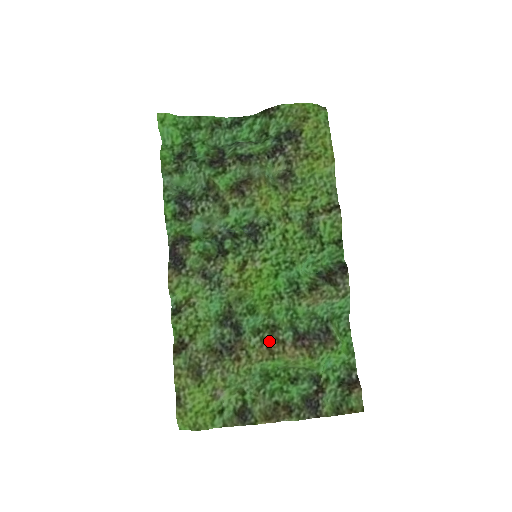
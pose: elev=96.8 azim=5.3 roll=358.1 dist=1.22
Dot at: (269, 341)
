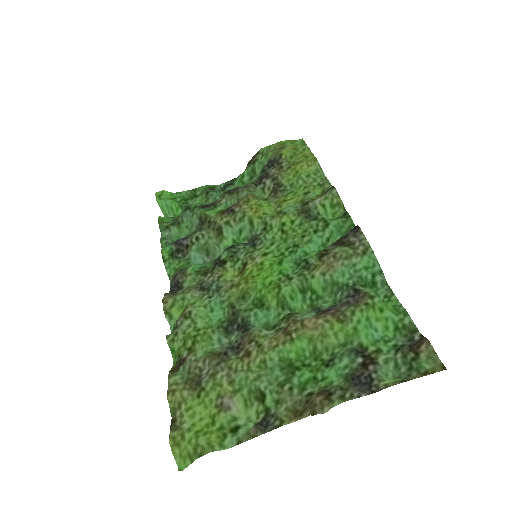
Dot at: (285, 327)
